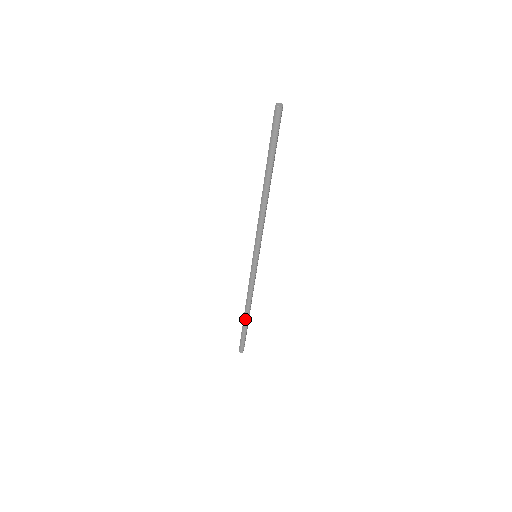
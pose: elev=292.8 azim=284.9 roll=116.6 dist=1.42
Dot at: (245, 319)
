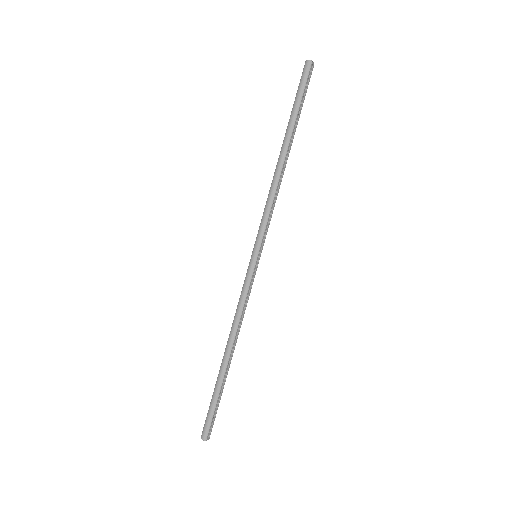
Dot at: (222, 367)
